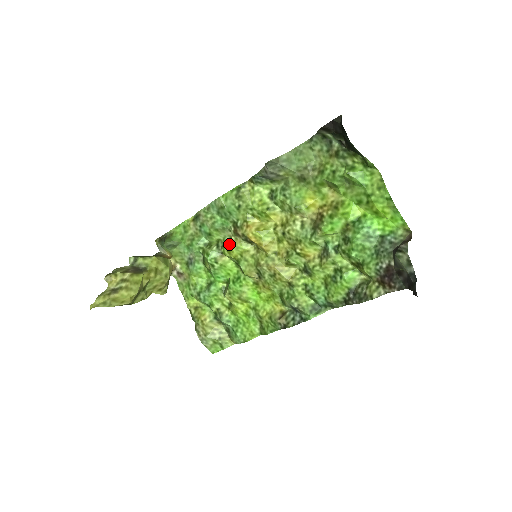
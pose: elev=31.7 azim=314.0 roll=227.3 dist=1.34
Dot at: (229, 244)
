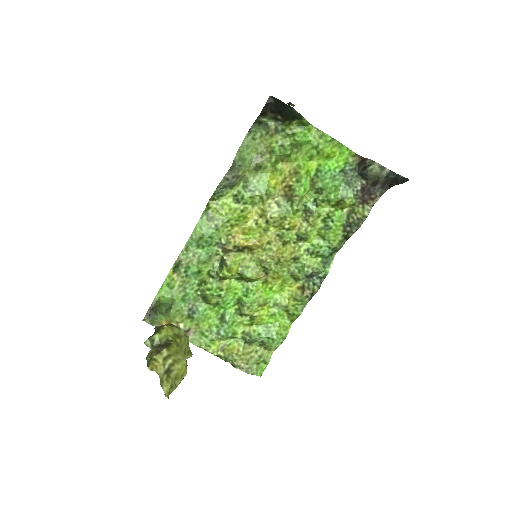
Dot at: (225, 265)
